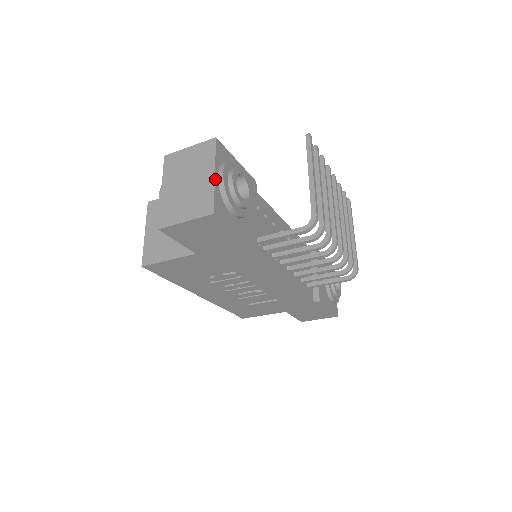
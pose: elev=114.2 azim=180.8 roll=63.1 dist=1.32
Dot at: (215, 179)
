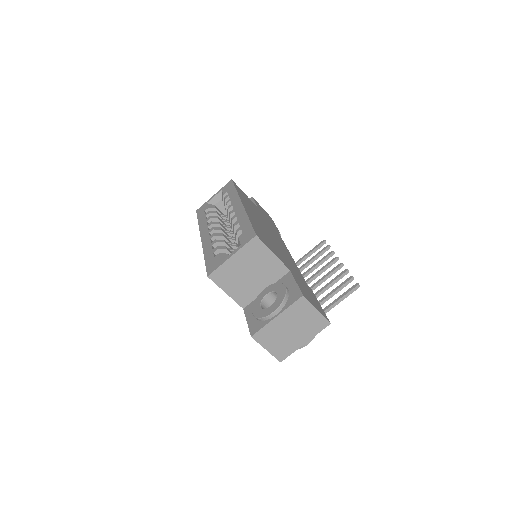
Dot at: (302, 345)
